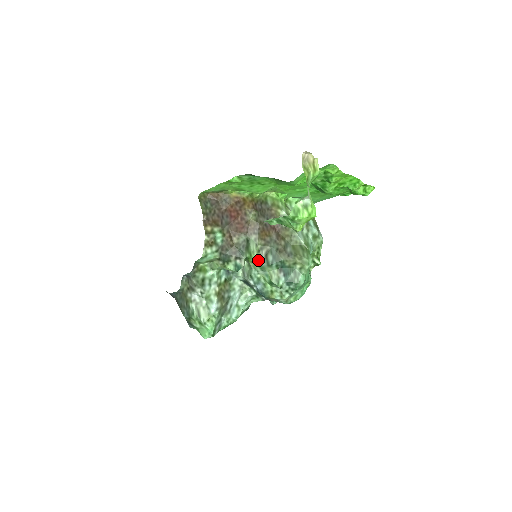
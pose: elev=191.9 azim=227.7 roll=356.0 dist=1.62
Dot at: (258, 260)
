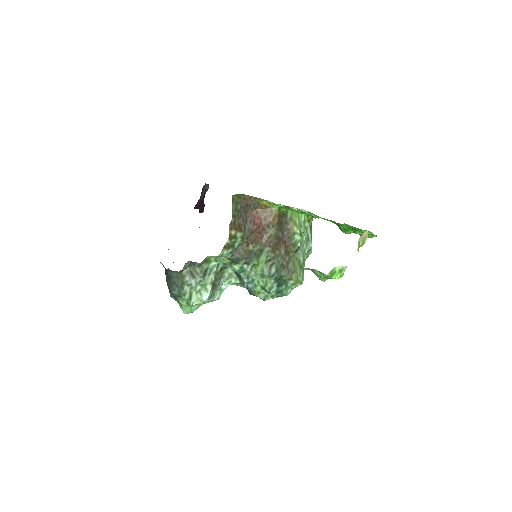
Dot at: (262, 269)
